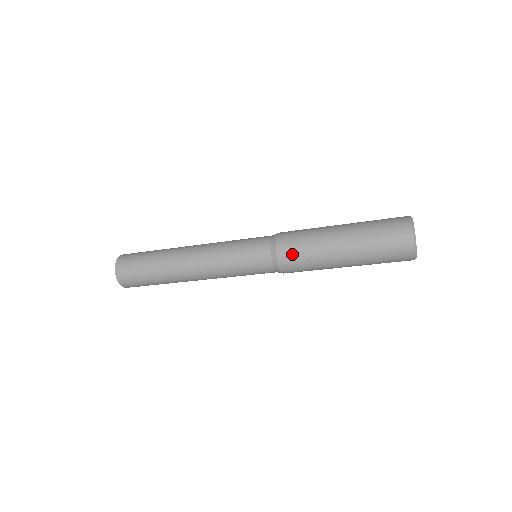
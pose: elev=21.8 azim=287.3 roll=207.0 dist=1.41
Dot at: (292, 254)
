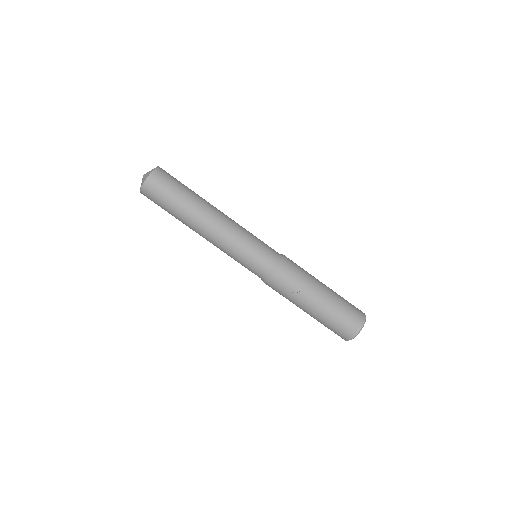
Dot at: (289, 274)
